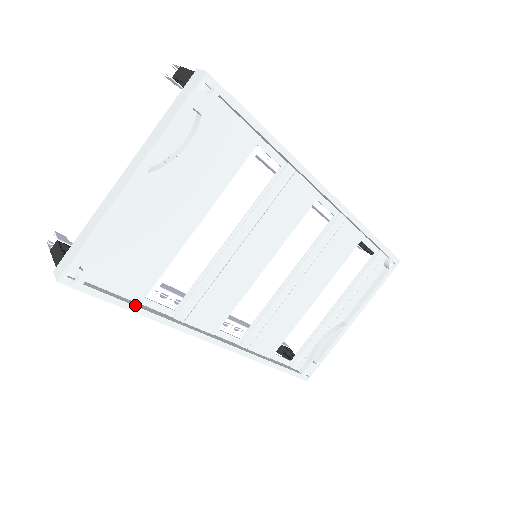
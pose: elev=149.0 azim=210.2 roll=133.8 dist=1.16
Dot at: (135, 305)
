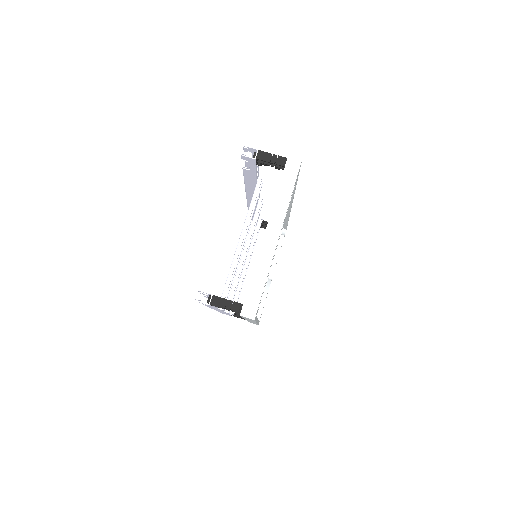
Dot at: occluded
